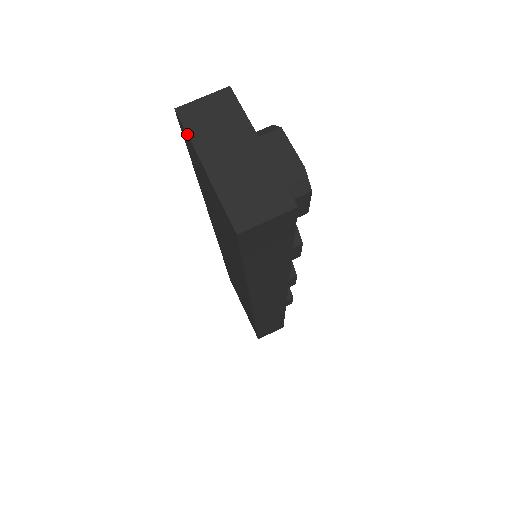
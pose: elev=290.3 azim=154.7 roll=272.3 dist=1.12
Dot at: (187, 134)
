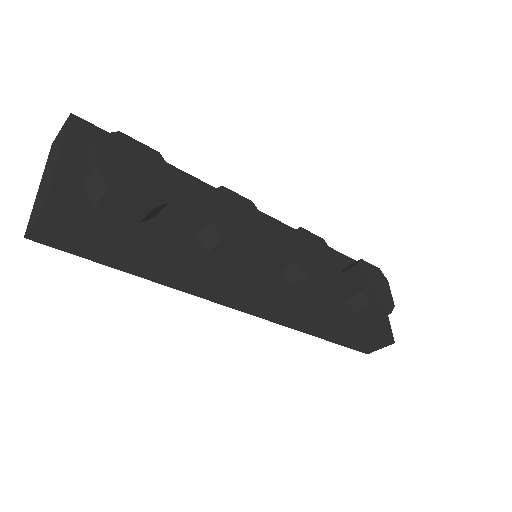
Dot at: (46, 162)
